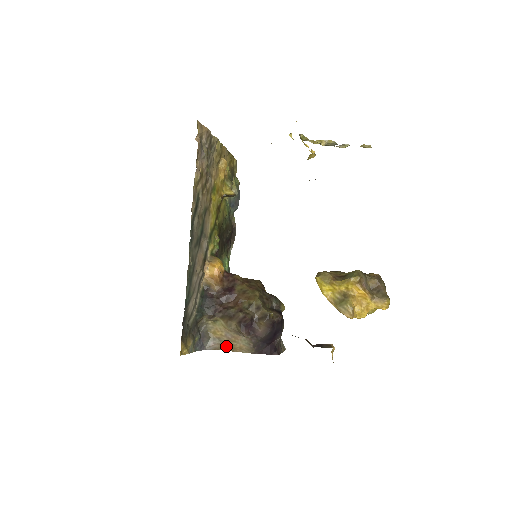
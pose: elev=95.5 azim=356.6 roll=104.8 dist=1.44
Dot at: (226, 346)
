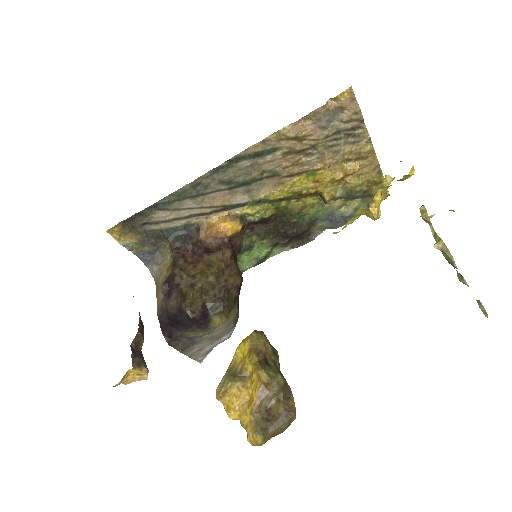
Dot at: (158, 285)
